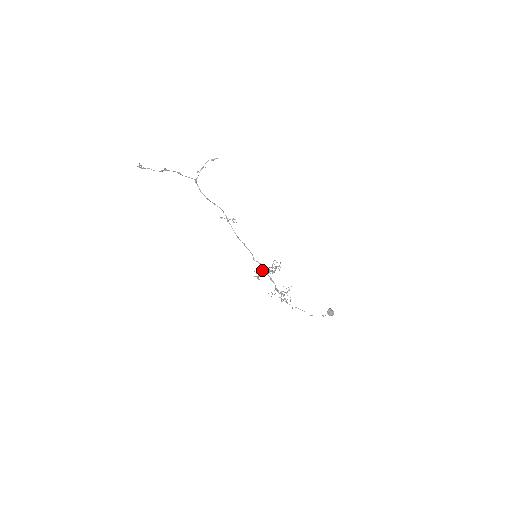
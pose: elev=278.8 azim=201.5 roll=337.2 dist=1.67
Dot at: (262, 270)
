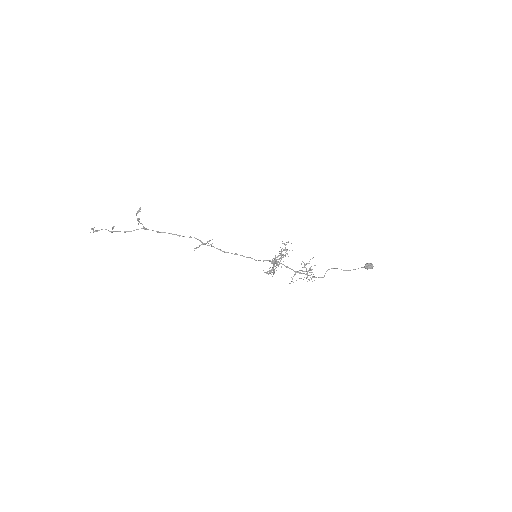
Dot at: (271, 262)
